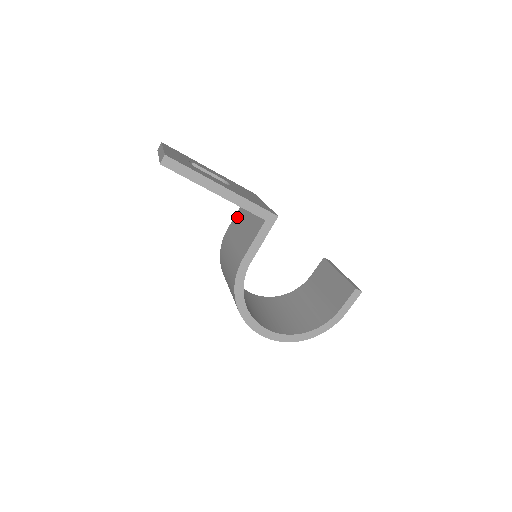
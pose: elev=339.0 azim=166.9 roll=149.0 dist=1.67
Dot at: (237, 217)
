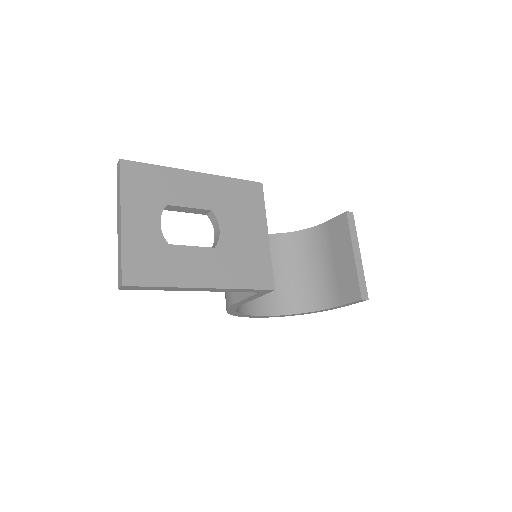
Dot at: occluded
